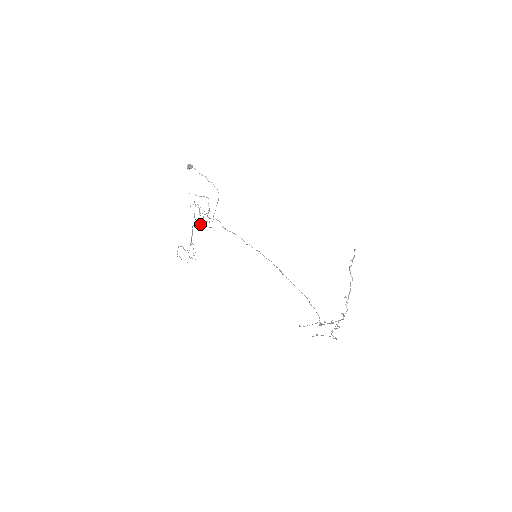
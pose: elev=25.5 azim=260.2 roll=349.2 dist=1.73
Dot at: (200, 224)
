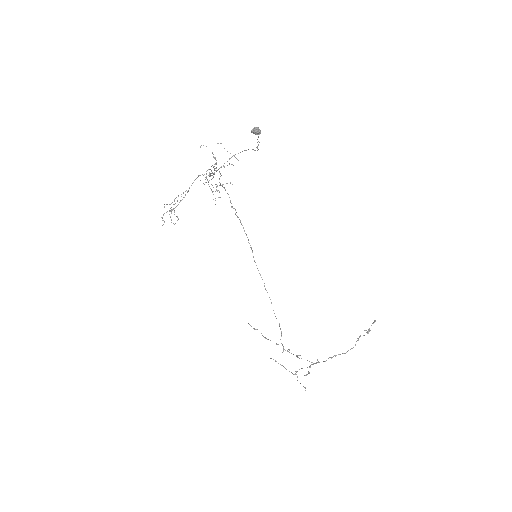
Dot at: occluded
